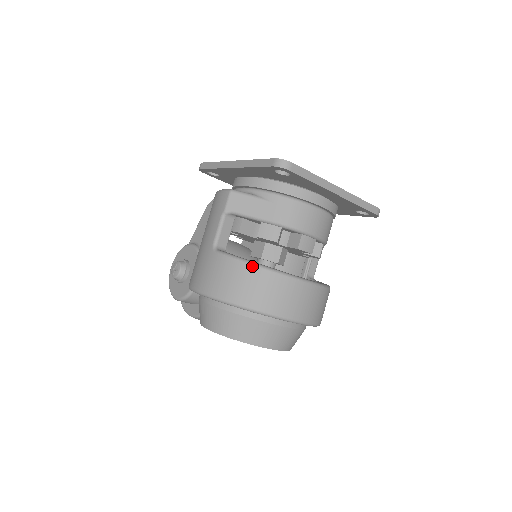
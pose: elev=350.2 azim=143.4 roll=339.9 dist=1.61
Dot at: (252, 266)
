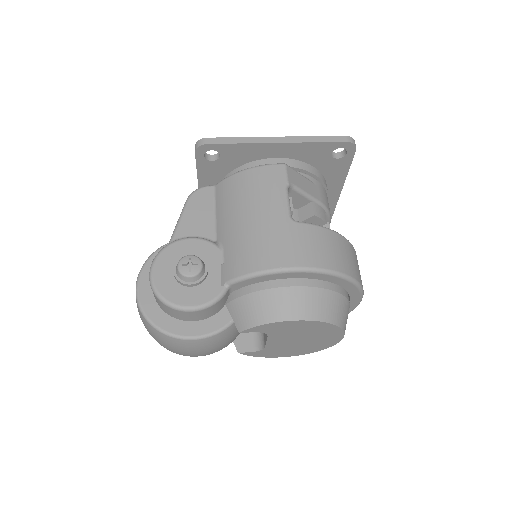
Dot at: (341, 236)
